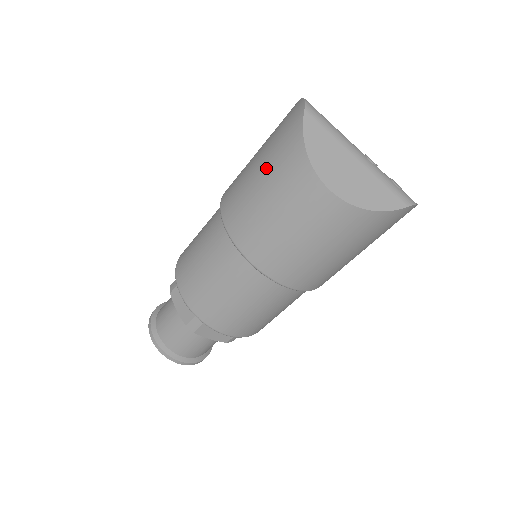
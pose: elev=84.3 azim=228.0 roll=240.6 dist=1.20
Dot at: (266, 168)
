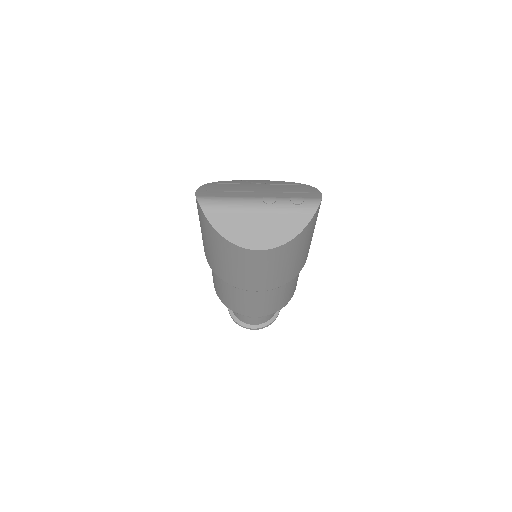
Dot at: (213, 248)
